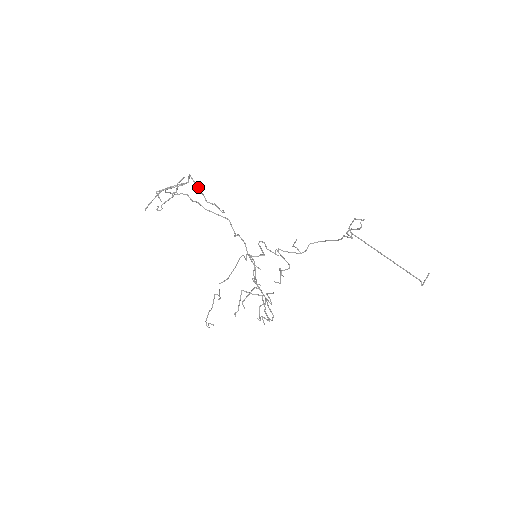
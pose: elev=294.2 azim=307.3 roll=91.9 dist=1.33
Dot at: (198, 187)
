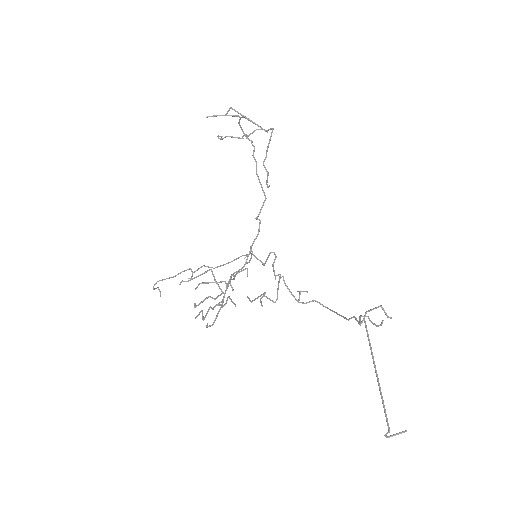
Dot at: occluded
